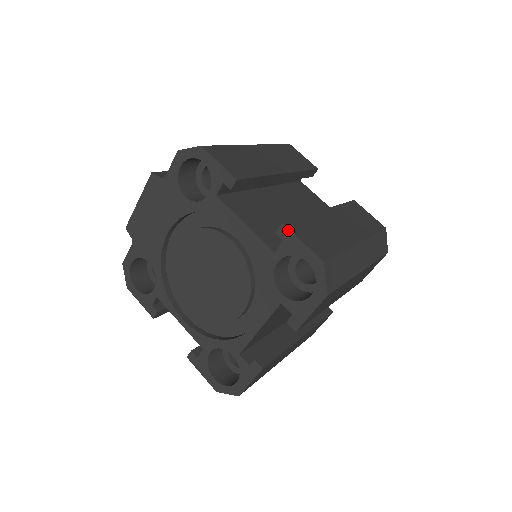
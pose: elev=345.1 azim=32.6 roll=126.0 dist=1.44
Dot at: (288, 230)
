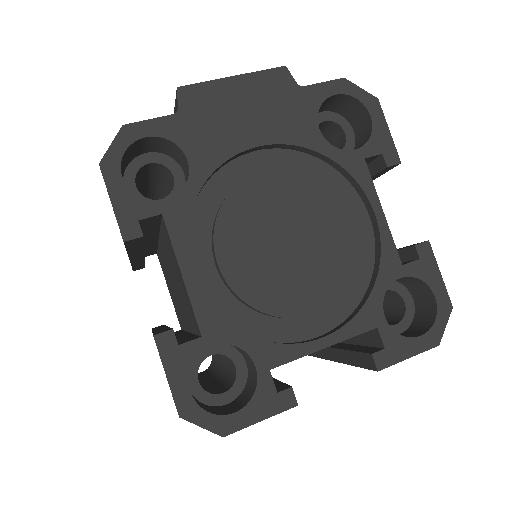
Dot at: (432, 252)
